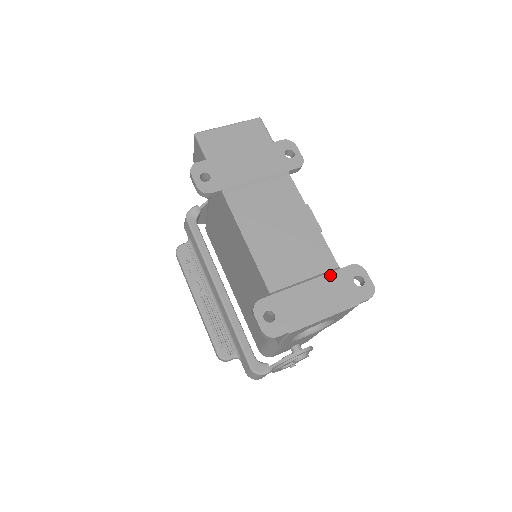
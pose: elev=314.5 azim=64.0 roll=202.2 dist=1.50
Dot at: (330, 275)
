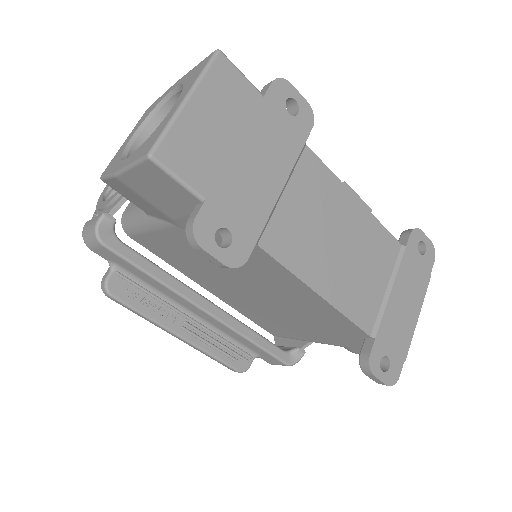
Dot at: (403, 264)
